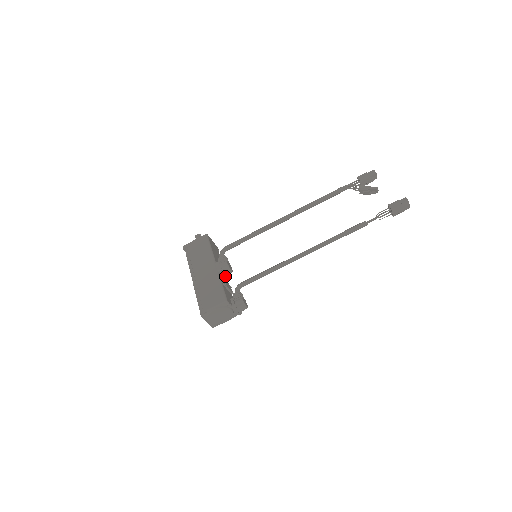
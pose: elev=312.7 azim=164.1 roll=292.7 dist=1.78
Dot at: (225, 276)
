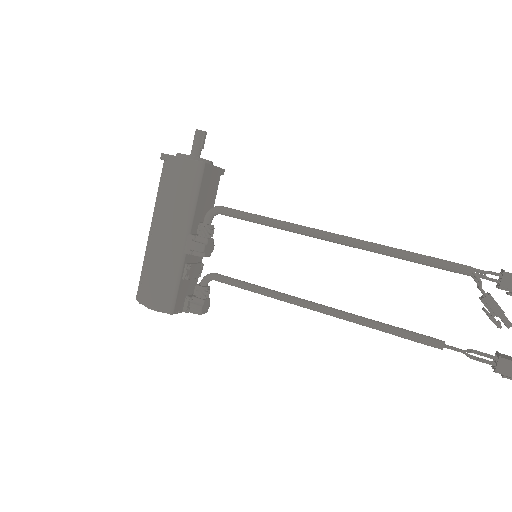
Dot at: occluded
